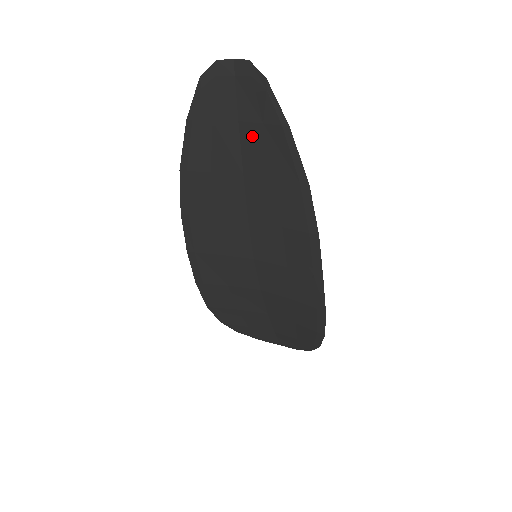
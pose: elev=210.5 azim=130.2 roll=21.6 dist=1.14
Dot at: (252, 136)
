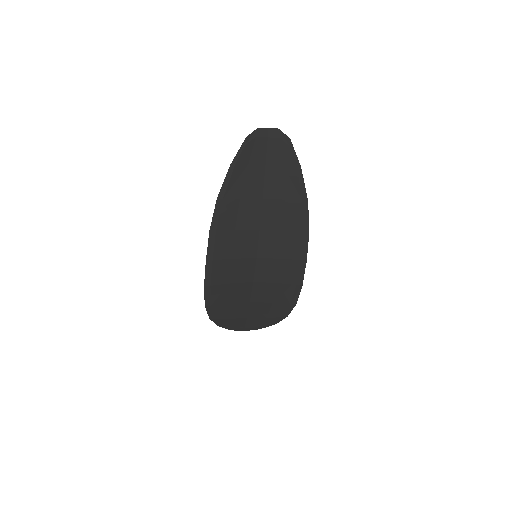
Dot at: (274, 174)
